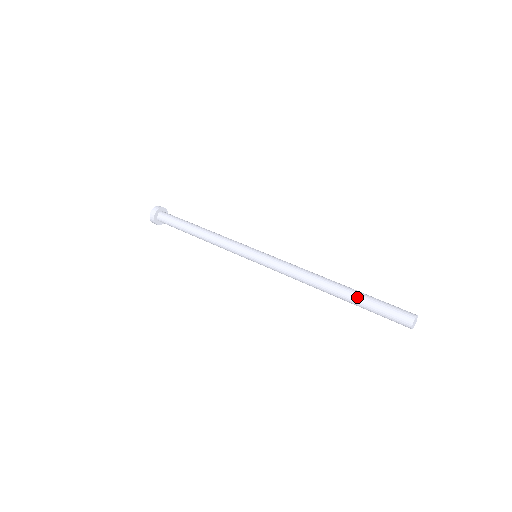
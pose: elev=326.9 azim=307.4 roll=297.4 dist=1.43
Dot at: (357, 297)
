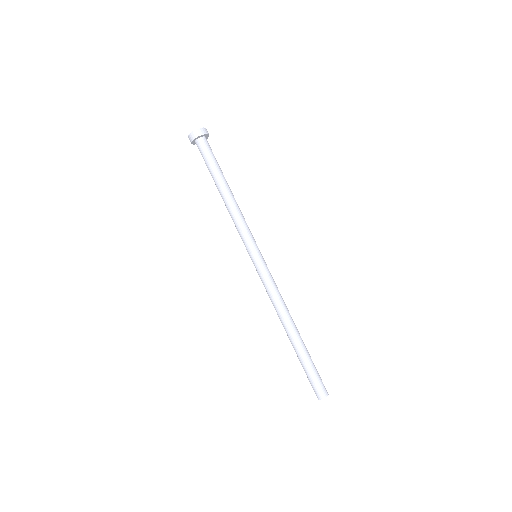
Dot at: (297, 356)
